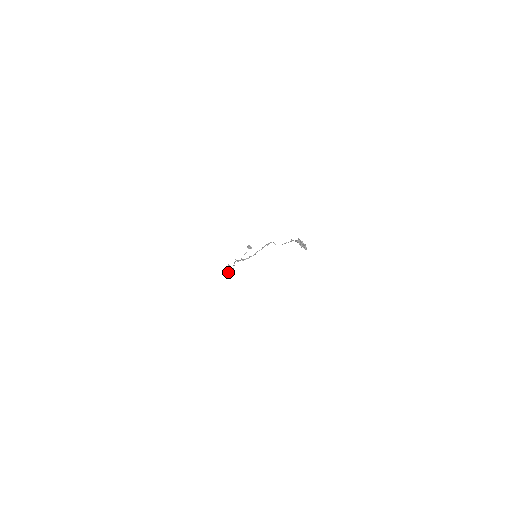
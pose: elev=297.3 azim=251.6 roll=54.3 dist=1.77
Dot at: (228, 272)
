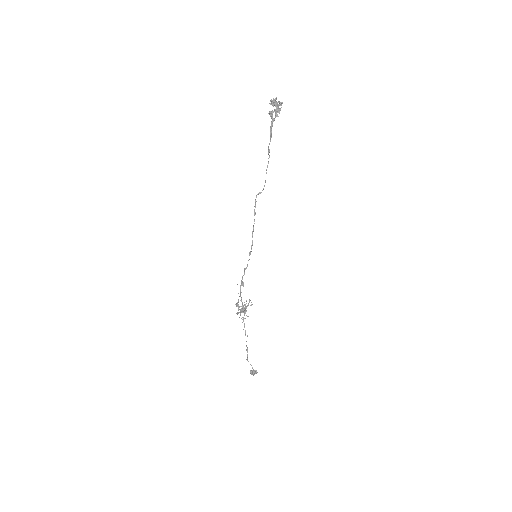
Dot at: (246, 359)
